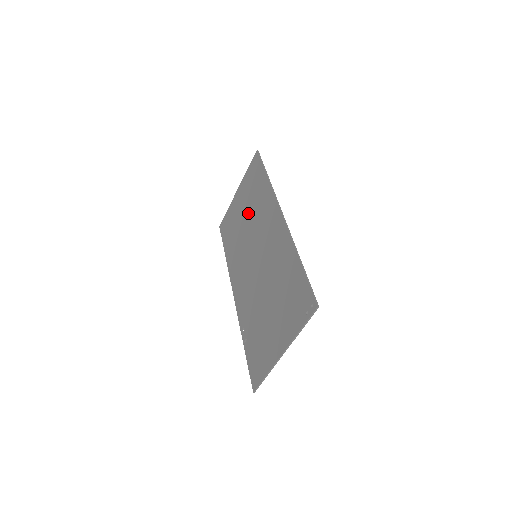
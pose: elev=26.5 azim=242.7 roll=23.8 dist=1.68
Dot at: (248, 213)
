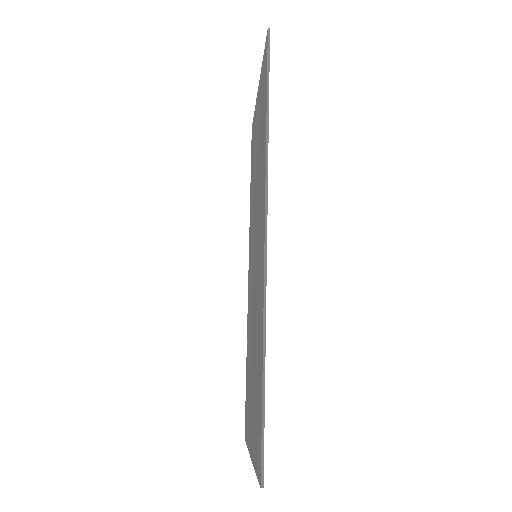
Dot at: (257, 160)
